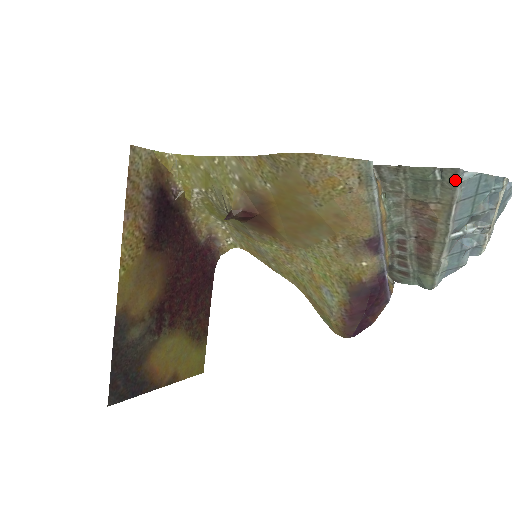
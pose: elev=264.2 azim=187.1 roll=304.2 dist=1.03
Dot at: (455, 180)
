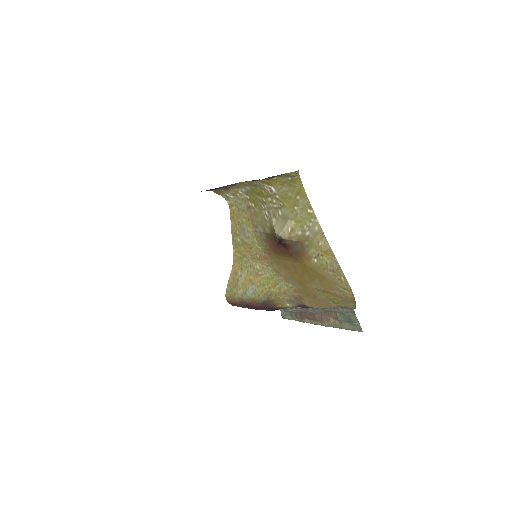
Dot at: (356, 330)
